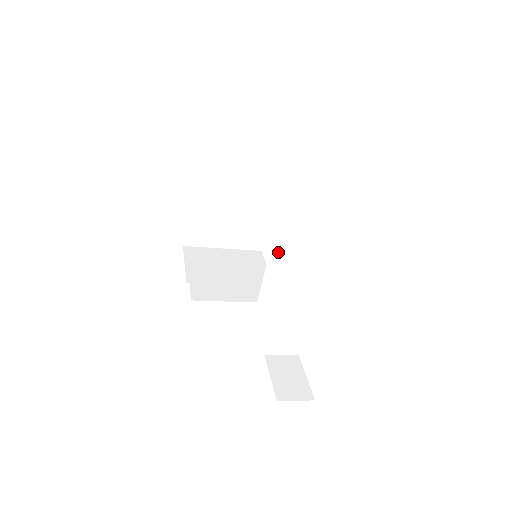
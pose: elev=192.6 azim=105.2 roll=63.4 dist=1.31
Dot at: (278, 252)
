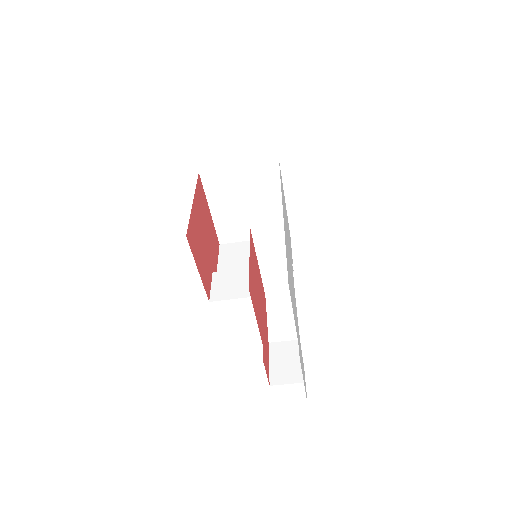
Dot at: (264, 254)
